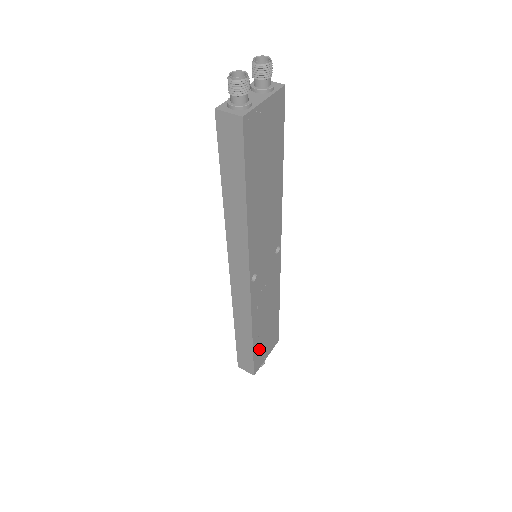
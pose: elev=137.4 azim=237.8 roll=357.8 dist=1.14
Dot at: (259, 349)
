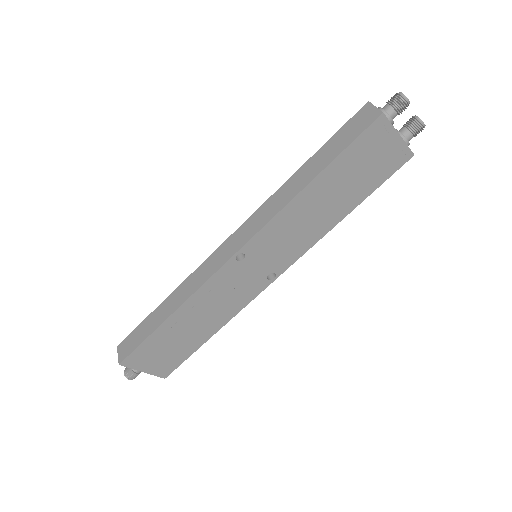
Dot at: (155, 344)
